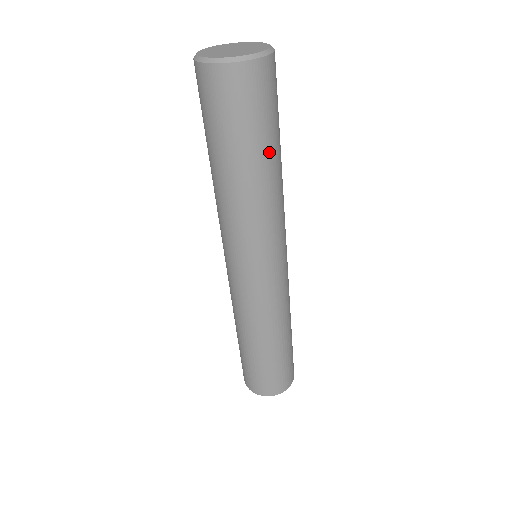
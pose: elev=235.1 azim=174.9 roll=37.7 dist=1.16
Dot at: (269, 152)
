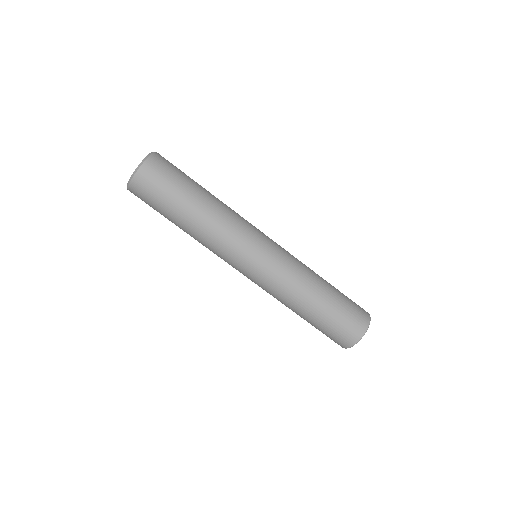
Dot at: (196, 190)
